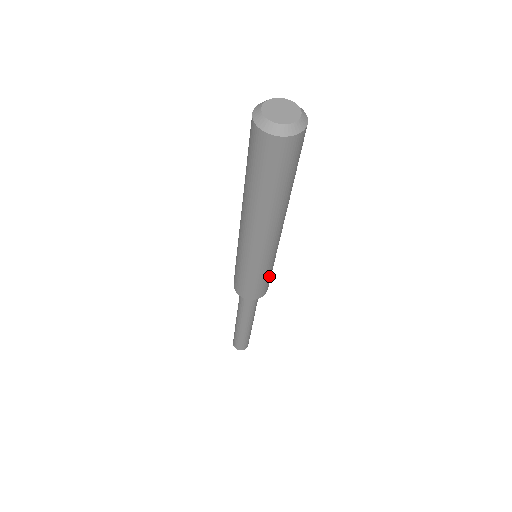
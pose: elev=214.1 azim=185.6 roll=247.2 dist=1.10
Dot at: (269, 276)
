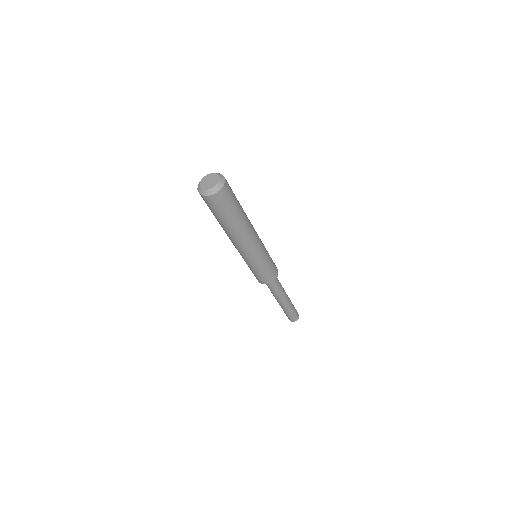
Dot at: (271, 259)
